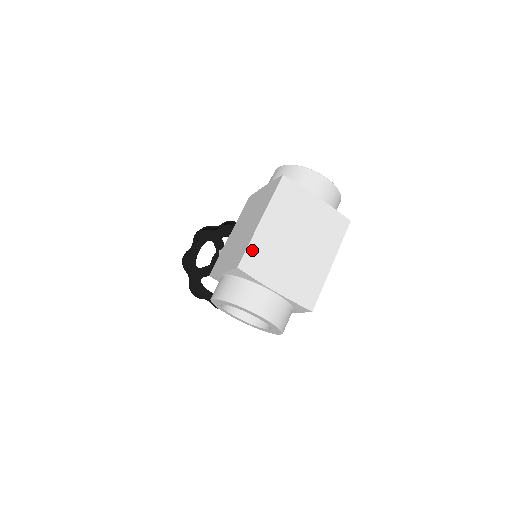
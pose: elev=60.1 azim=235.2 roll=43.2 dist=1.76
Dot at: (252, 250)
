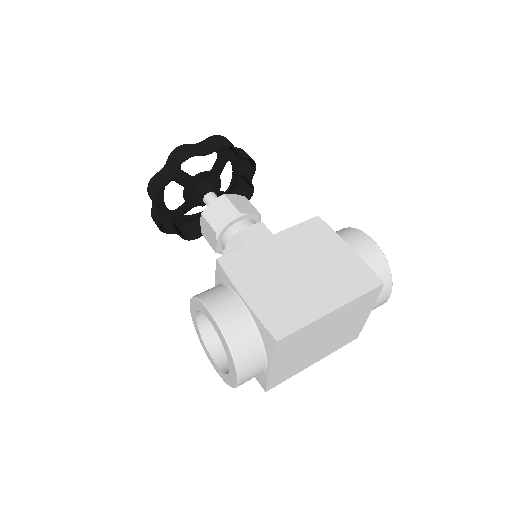
Dot at: (300, 332)
